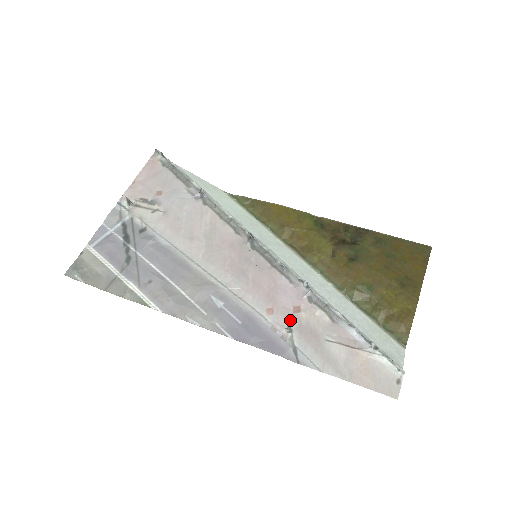
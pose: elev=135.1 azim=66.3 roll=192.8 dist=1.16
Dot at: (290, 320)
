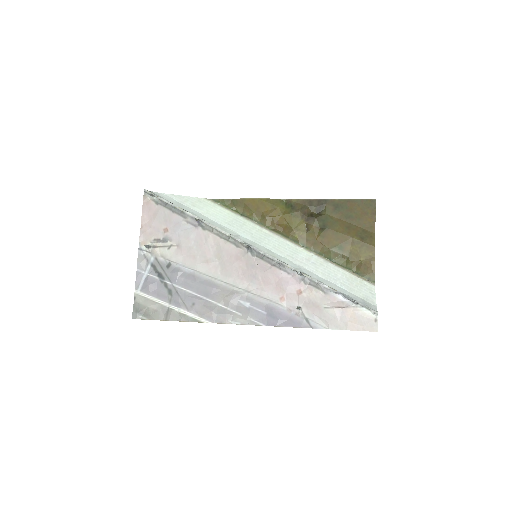
Dot at: (297, 301)
